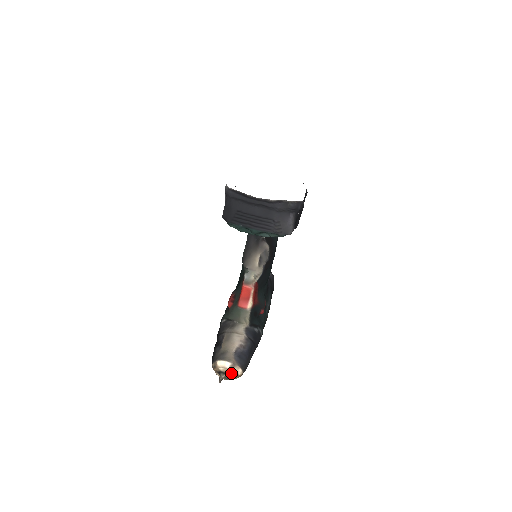
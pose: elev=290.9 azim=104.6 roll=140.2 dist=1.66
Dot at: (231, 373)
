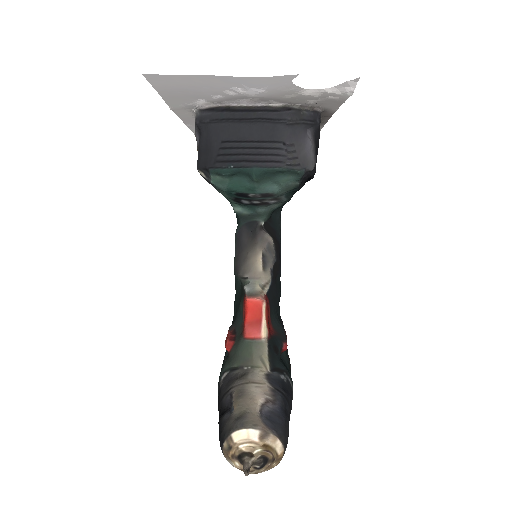
Dot at: (264, 451)
